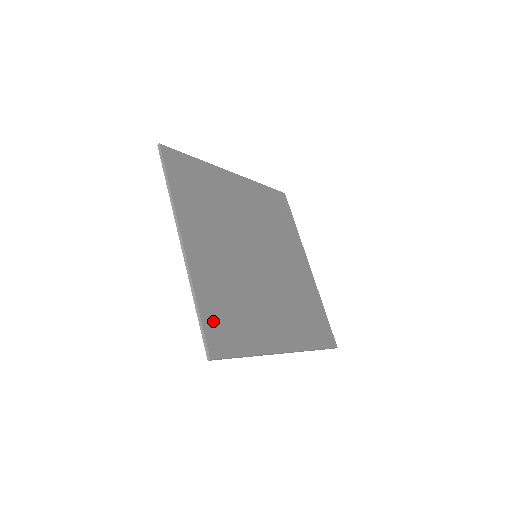
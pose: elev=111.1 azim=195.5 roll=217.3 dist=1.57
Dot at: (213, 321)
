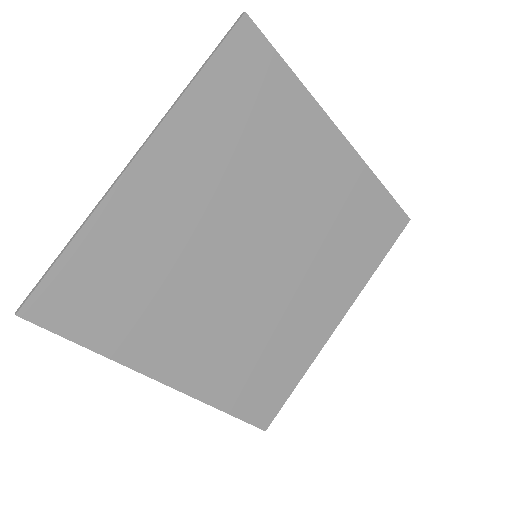
Dot at: (75, 278)
